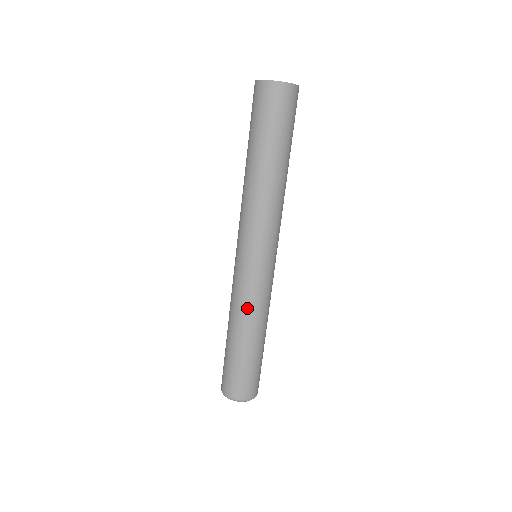
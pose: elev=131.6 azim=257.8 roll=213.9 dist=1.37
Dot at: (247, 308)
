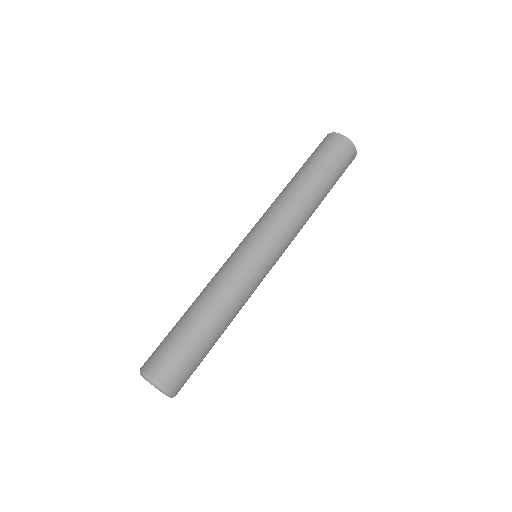
Dot at: (212, 280)
